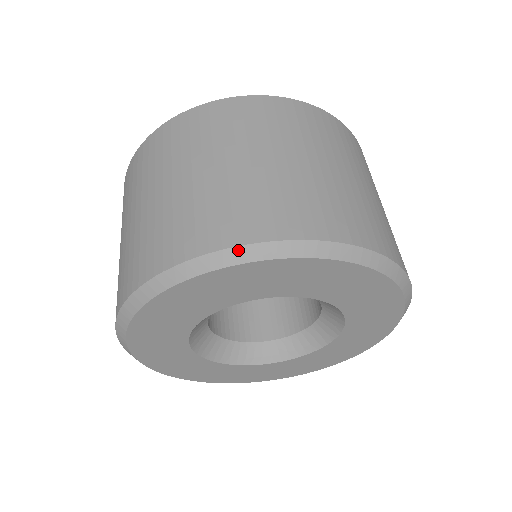
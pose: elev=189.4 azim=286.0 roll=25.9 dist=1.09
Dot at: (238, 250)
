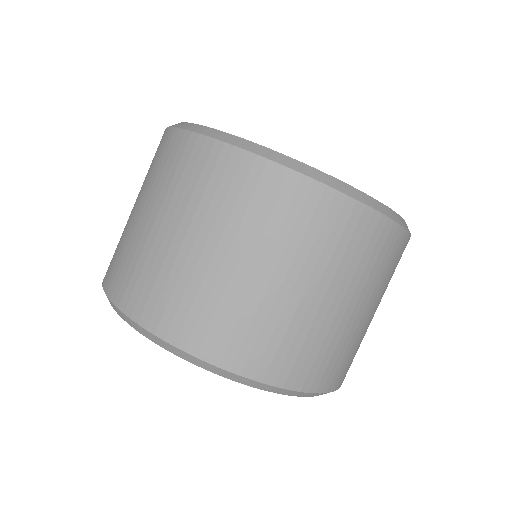
Dot at: (115, 307)
